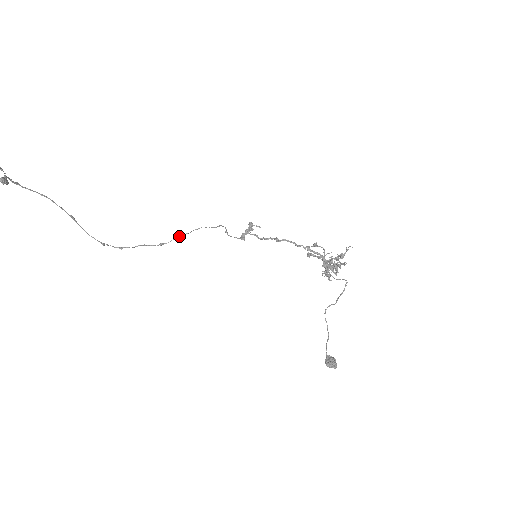
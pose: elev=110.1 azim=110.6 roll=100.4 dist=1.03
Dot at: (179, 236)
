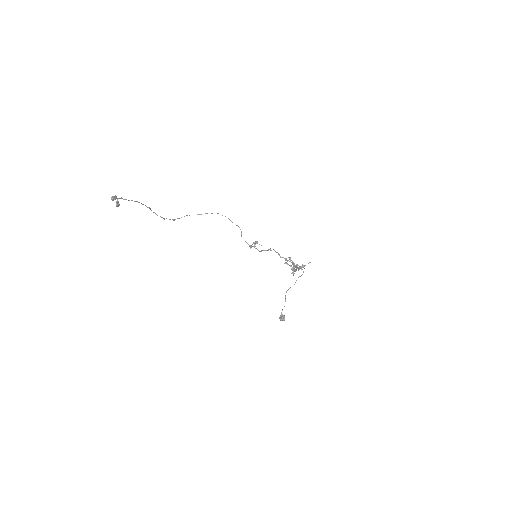
Dot at: (211, 213)
